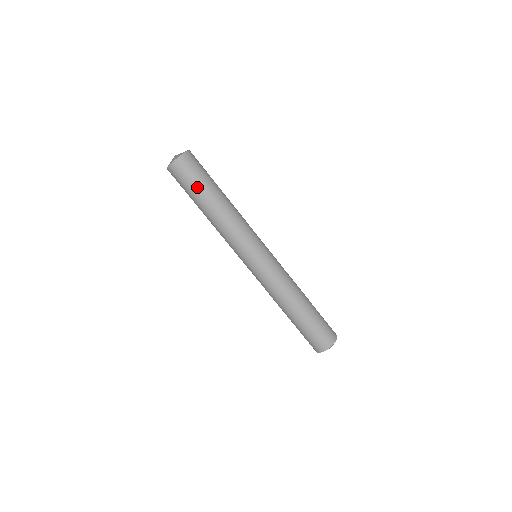
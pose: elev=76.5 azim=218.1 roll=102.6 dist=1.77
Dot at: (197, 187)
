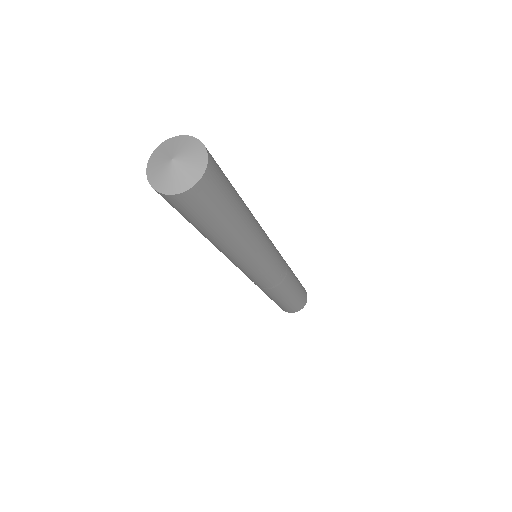
Dot at: (217, 219)
